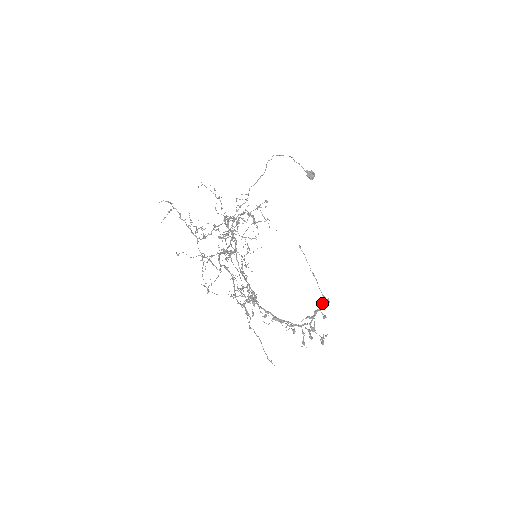
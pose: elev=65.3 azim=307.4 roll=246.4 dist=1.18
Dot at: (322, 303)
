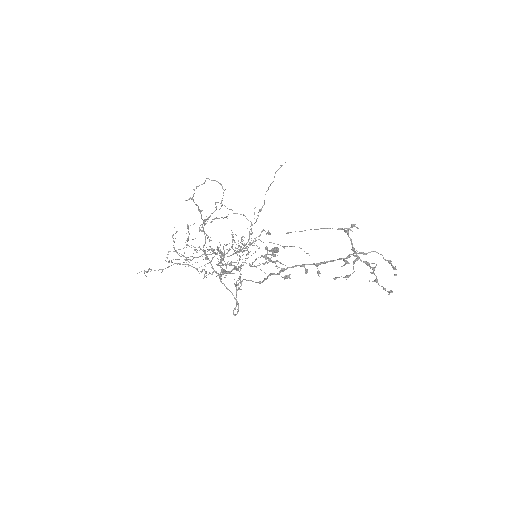
Dot at: (344, 231)
